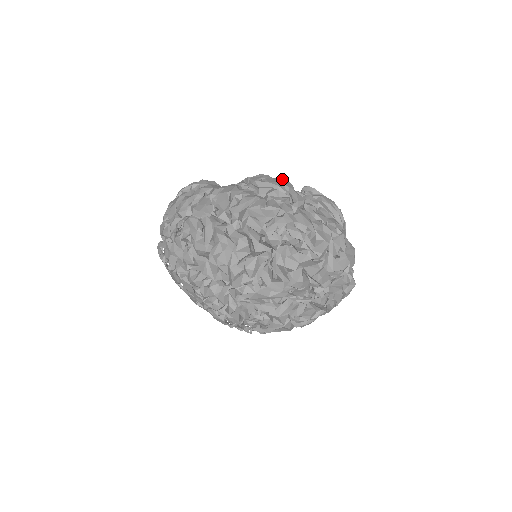
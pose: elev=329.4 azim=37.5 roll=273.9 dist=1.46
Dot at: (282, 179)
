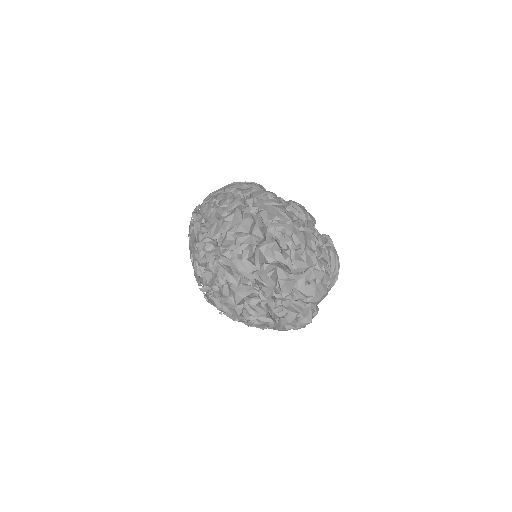
Dot at: occluded
